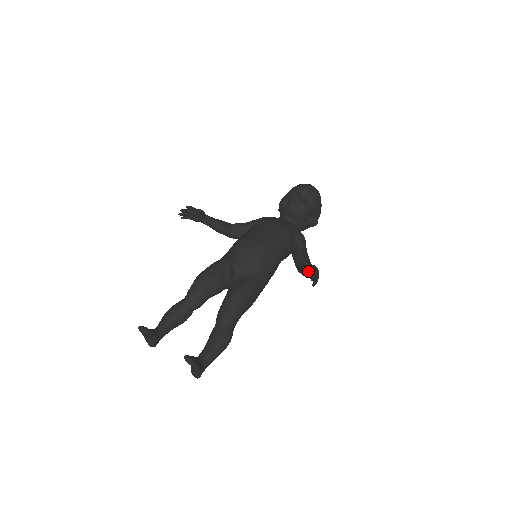
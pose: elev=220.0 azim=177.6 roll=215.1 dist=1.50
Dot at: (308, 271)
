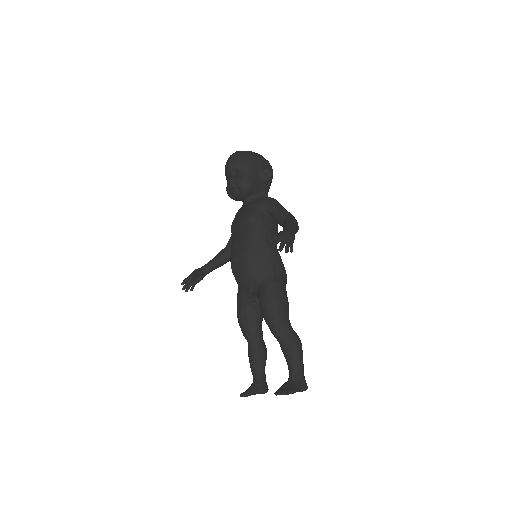
Dot at: occluded
